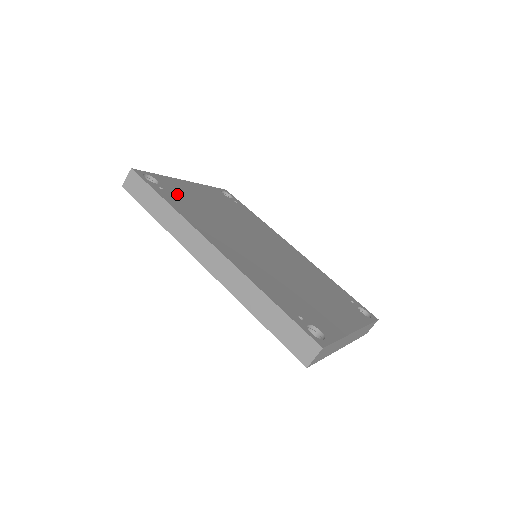
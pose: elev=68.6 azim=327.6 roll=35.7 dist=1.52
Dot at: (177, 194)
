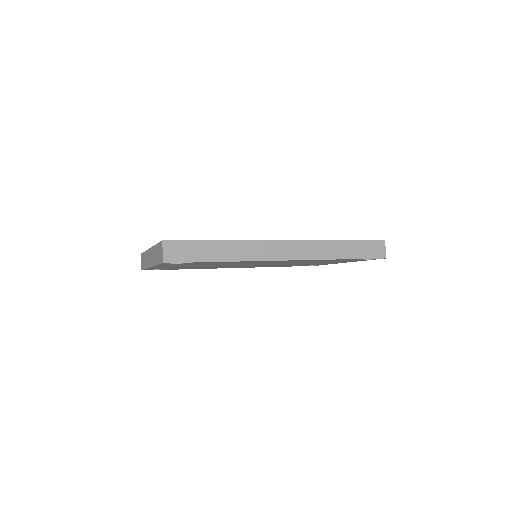
Dot at: occluded
